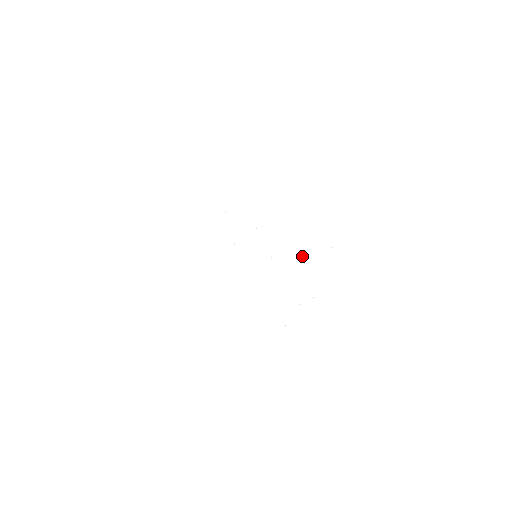
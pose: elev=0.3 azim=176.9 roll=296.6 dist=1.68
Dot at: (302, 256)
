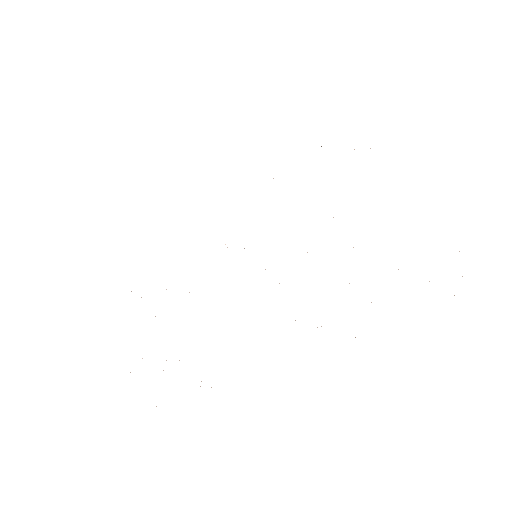
Dot at: occluded
